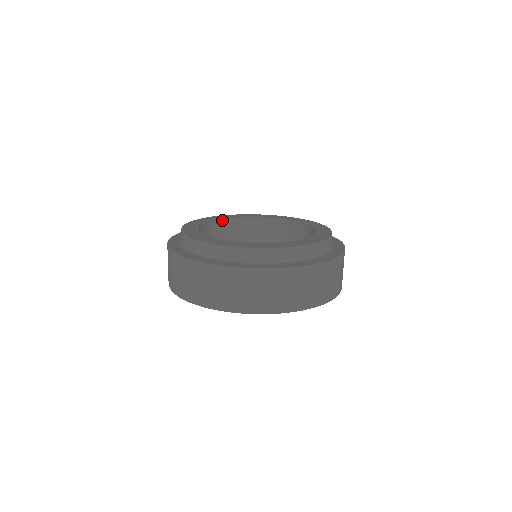
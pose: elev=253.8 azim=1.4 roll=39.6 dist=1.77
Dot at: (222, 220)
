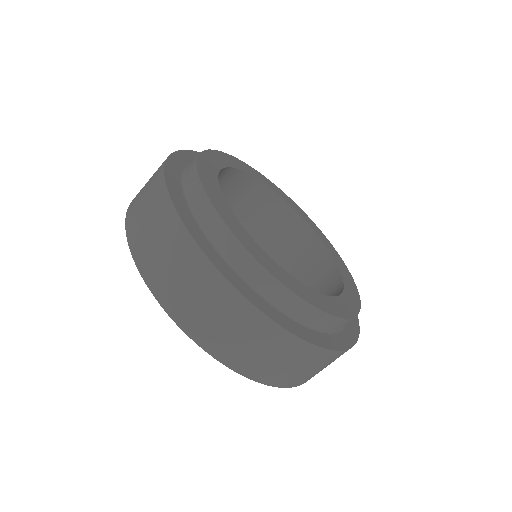
Dot at: (267, 188)
